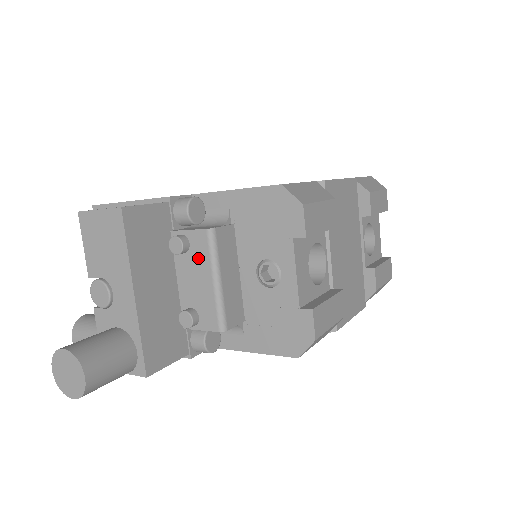
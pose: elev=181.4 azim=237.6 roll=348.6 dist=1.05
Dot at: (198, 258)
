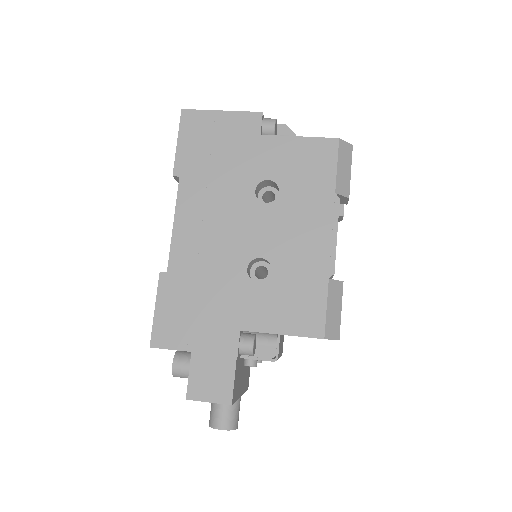
Dot at: occluded
